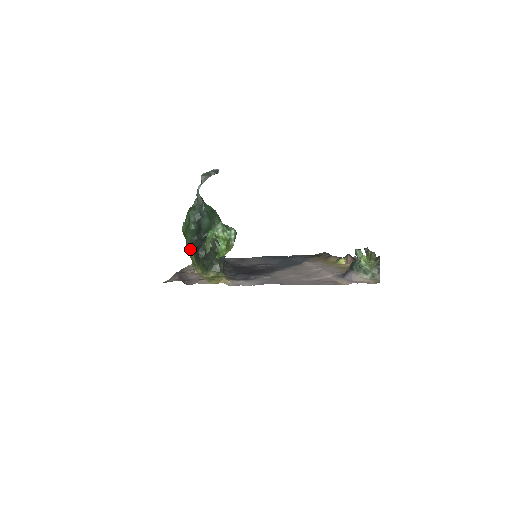
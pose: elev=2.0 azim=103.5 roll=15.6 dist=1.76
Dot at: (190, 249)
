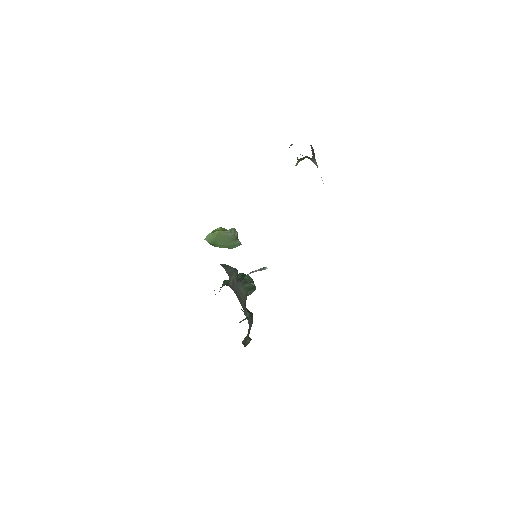
Dot at: occluded
